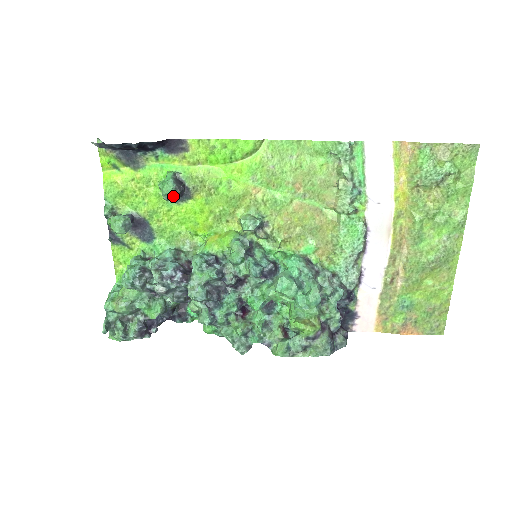
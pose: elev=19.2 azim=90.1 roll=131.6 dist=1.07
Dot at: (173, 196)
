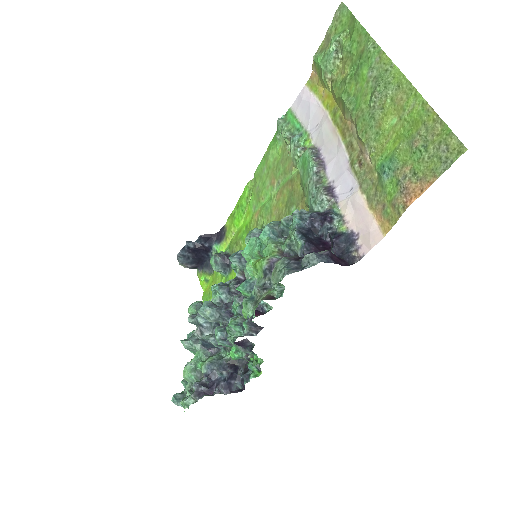
Dot at: (219, 265)
